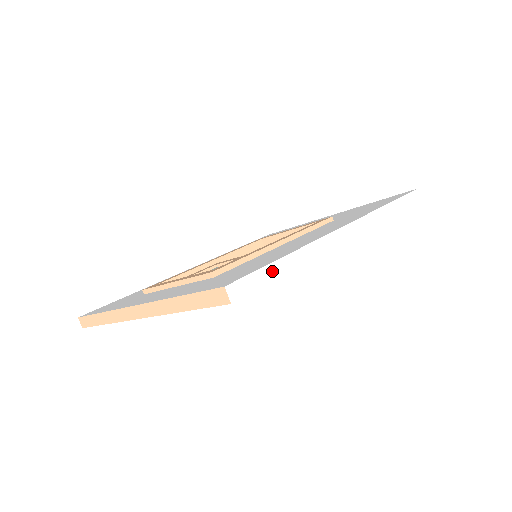
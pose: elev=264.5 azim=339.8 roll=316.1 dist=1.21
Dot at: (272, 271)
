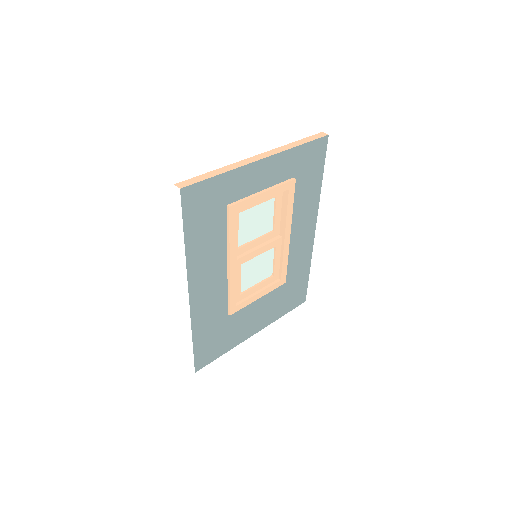
Dot at: occluded
